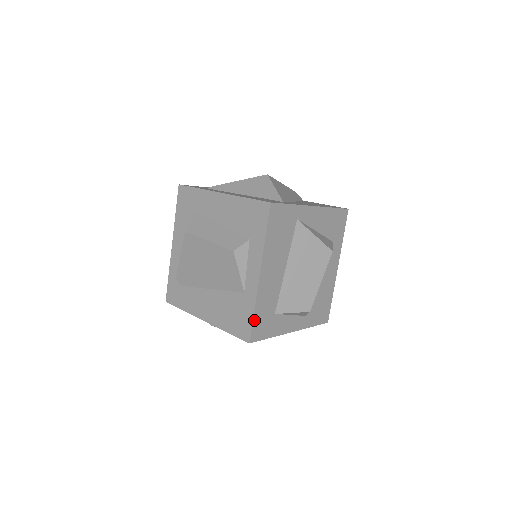
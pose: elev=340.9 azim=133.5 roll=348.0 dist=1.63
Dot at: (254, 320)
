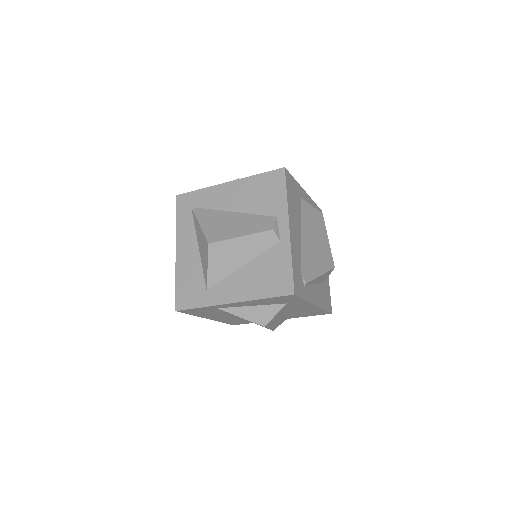
Dot at: (227, 323)
